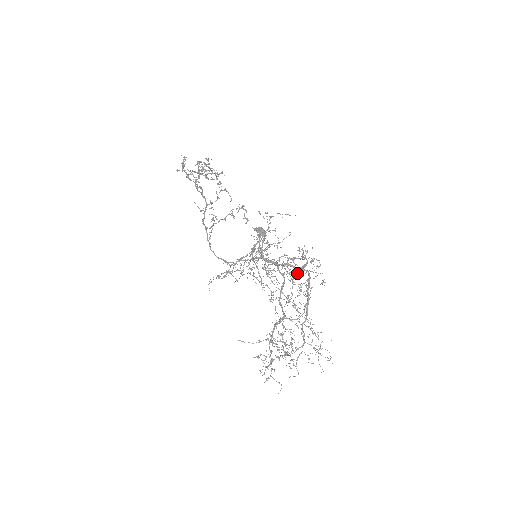
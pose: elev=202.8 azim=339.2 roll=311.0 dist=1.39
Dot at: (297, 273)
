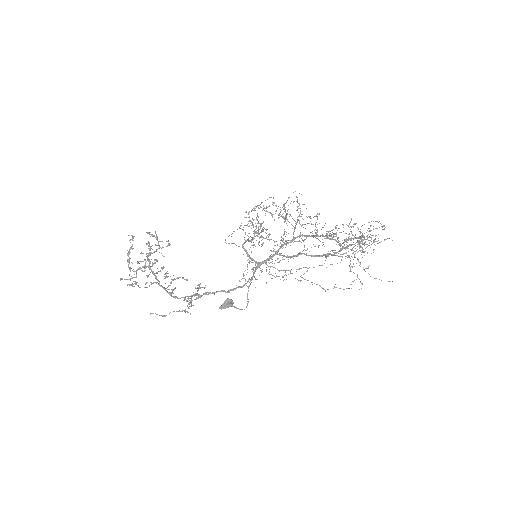
Dot at: (298, 219)
